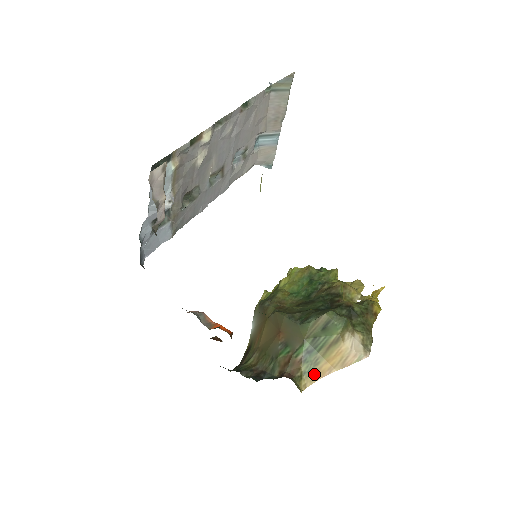
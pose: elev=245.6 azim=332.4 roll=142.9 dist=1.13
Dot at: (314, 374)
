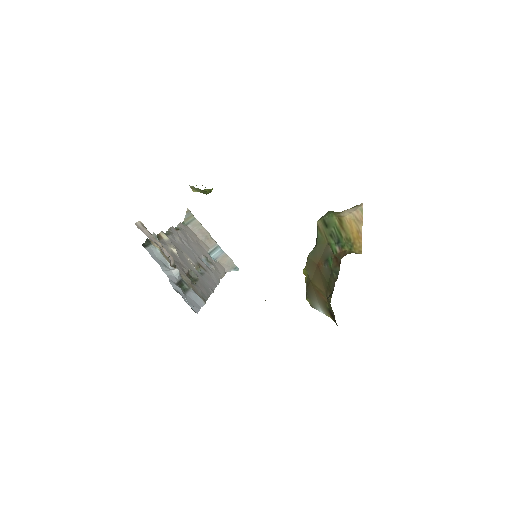
Dot at: (356, 244)
